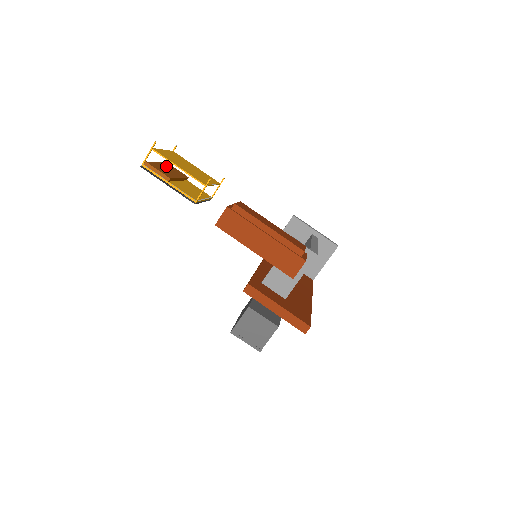
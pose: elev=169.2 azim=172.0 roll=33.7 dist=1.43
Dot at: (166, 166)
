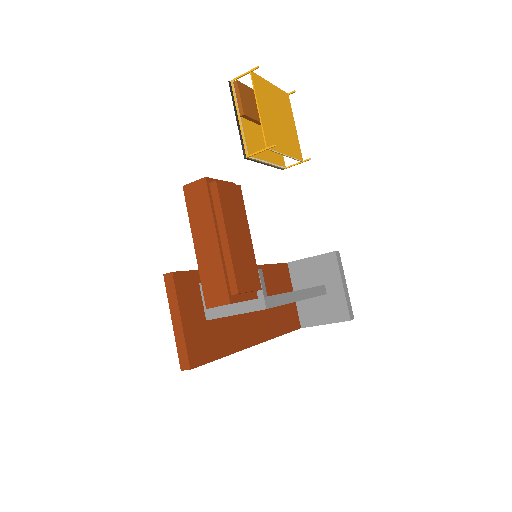
Dot at: occluded
